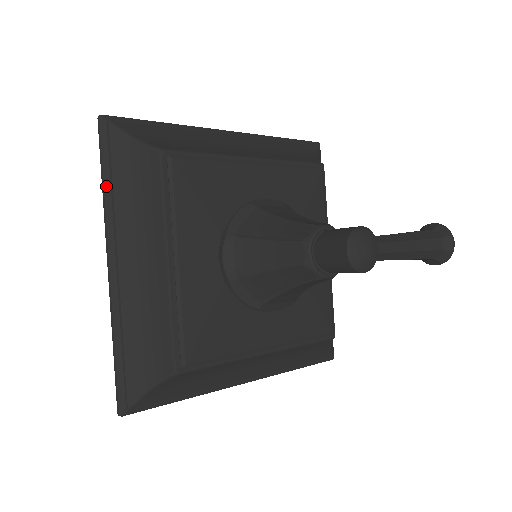
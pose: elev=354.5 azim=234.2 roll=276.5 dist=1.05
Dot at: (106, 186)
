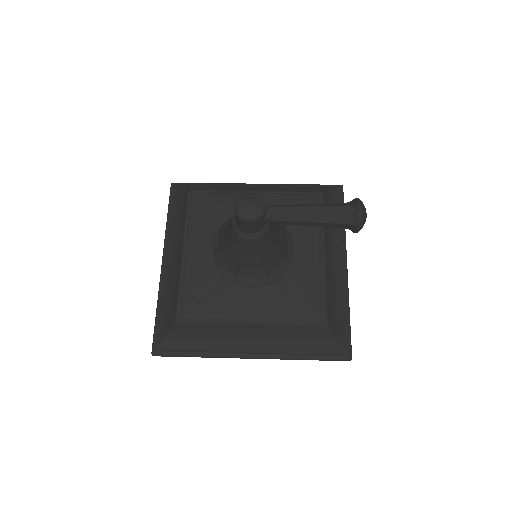
Dot at: (168, 218)
